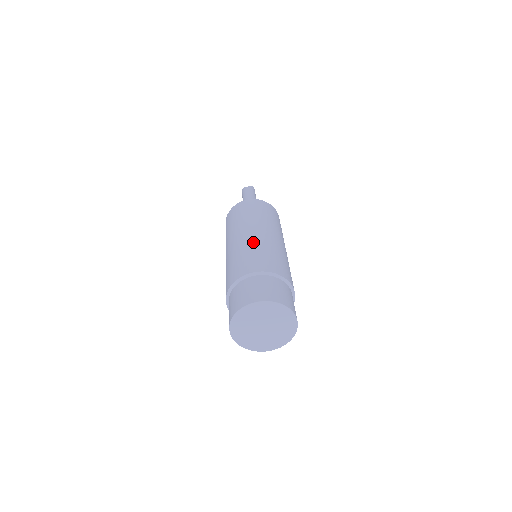
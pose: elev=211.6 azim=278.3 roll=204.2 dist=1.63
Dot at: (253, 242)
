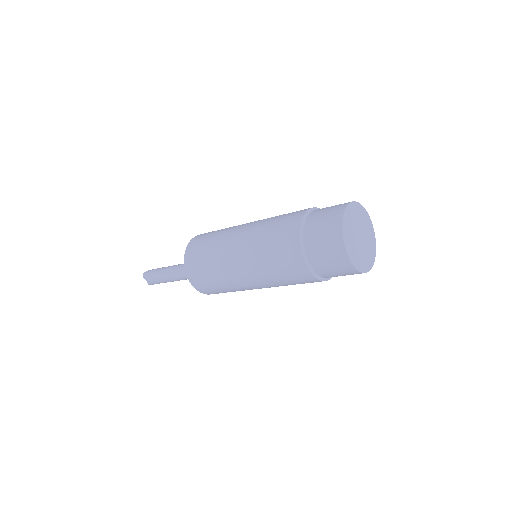
Dot at: occluded
